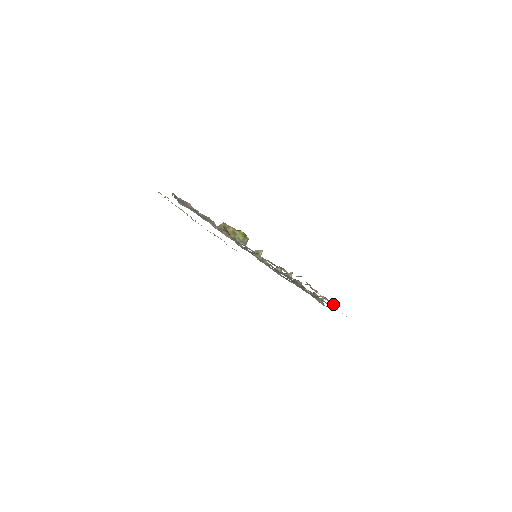
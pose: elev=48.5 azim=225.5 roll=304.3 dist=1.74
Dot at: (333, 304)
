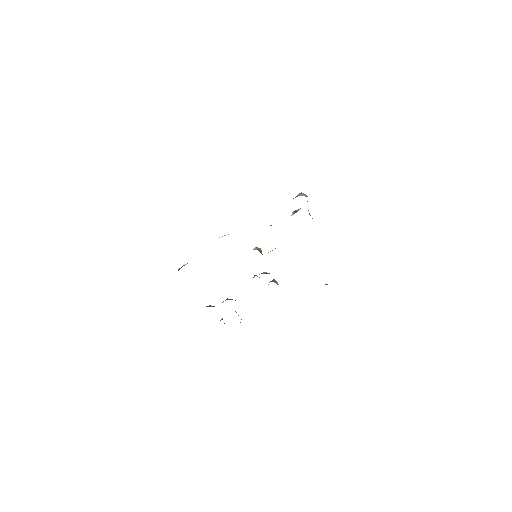
Dot at: occluded
